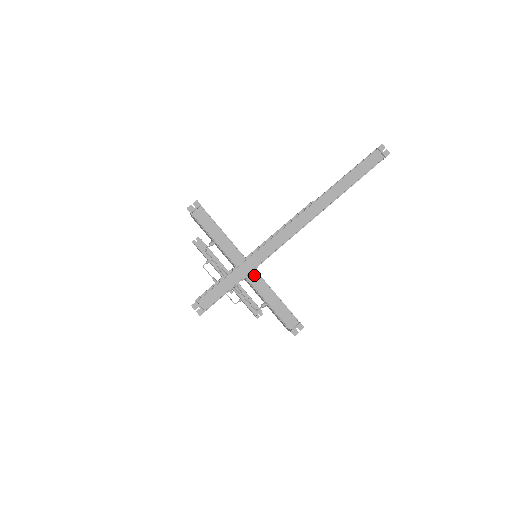
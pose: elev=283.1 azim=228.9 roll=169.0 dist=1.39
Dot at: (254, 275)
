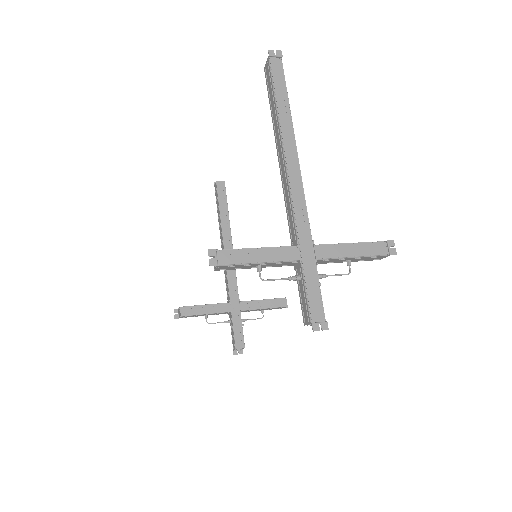
Dot at: (319, 250)
